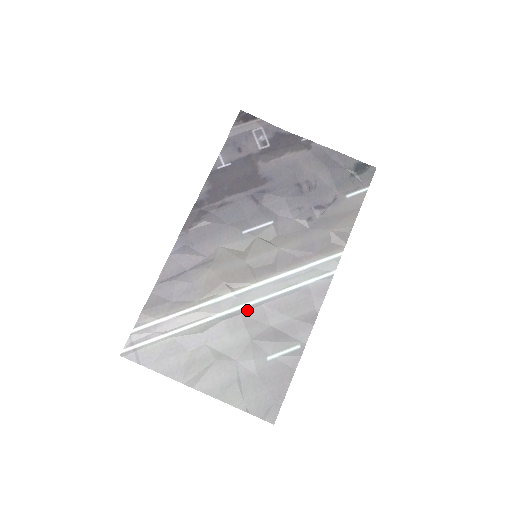
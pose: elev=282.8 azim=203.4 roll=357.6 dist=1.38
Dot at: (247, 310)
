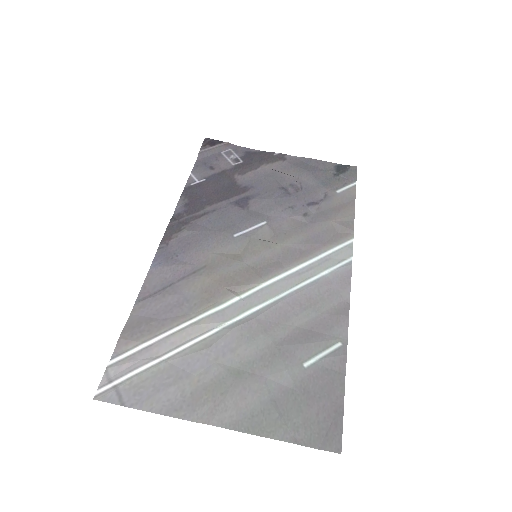
Dot at: (261, 312)
